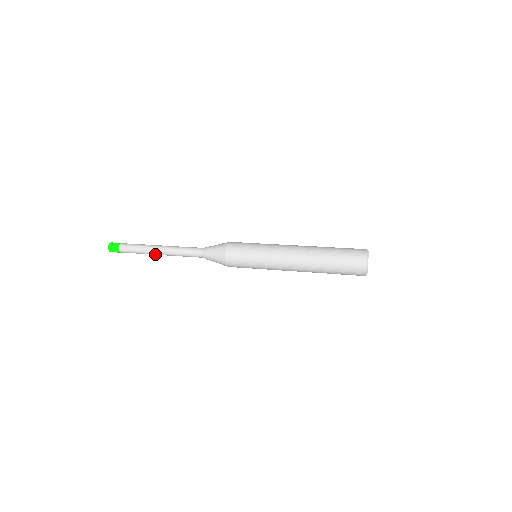
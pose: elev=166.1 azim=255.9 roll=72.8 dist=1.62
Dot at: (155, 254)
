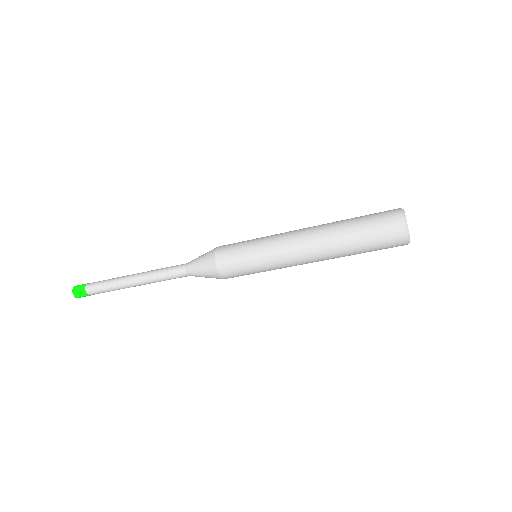
Dot at: (128, 283)
